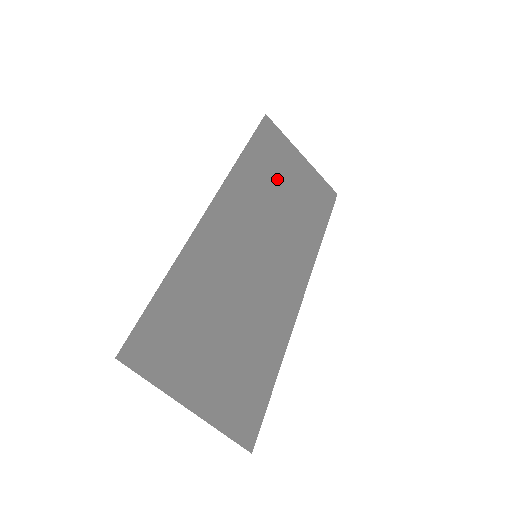
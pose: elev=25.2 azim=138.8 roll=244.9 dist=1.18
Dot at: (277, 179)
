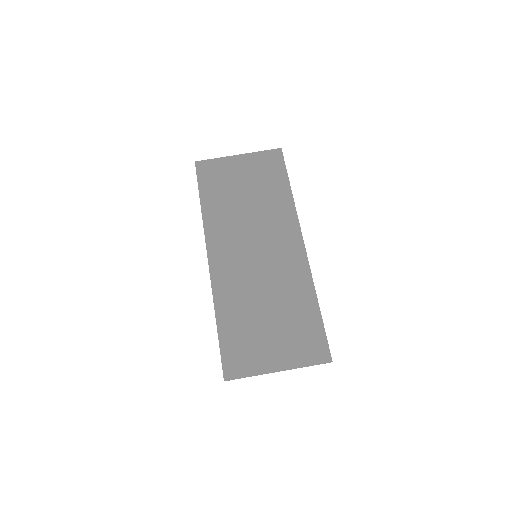
Dot at: (233, 194)
